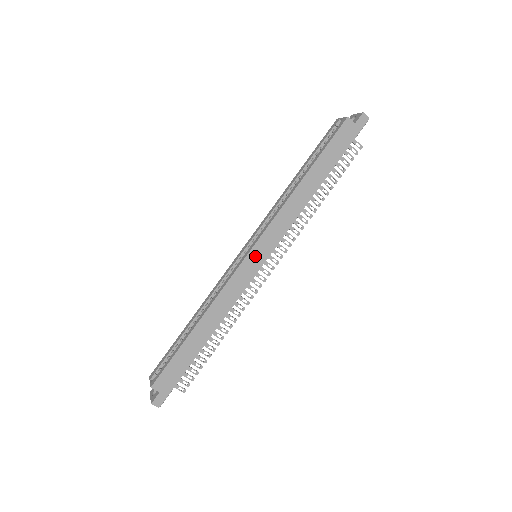
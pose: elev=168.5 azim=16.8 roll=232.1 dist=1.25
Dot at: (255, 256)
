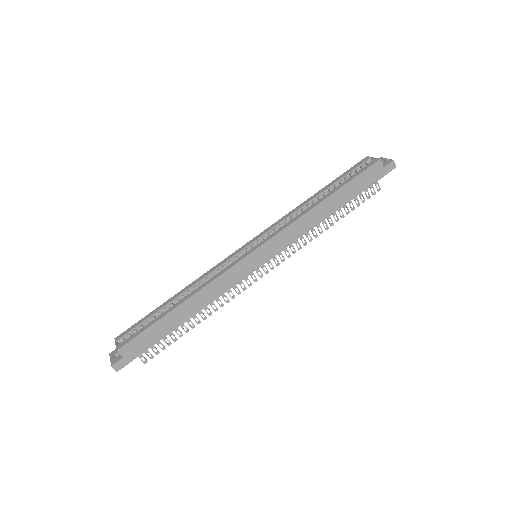
Dot at: (257, 256)
